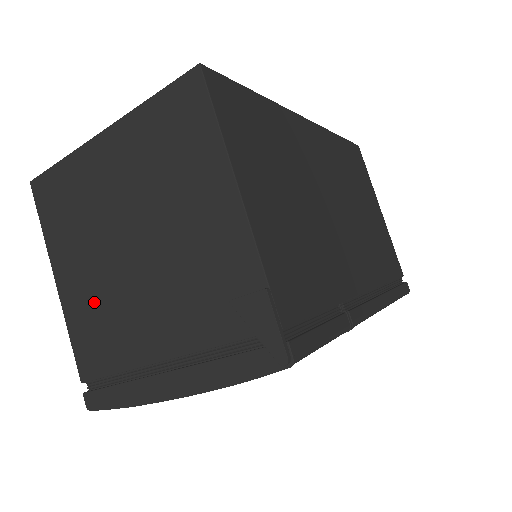
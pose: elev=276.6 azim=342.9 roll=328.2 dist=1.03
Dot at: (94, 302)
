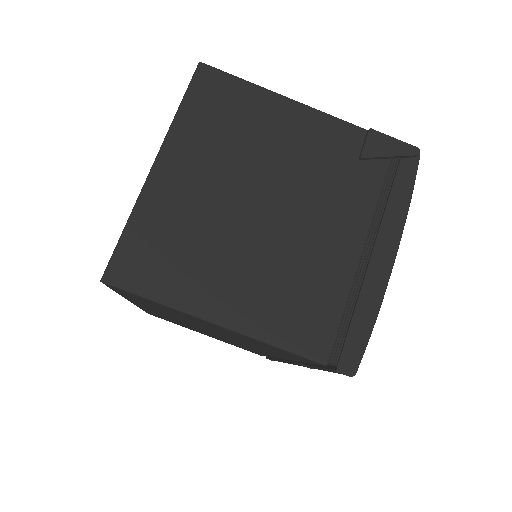
Dot at: (272, 287)
